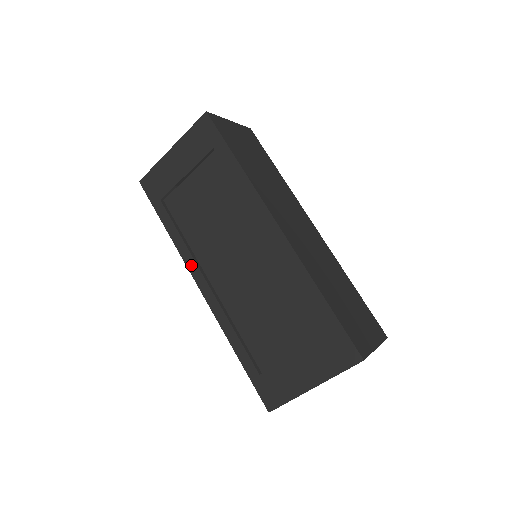
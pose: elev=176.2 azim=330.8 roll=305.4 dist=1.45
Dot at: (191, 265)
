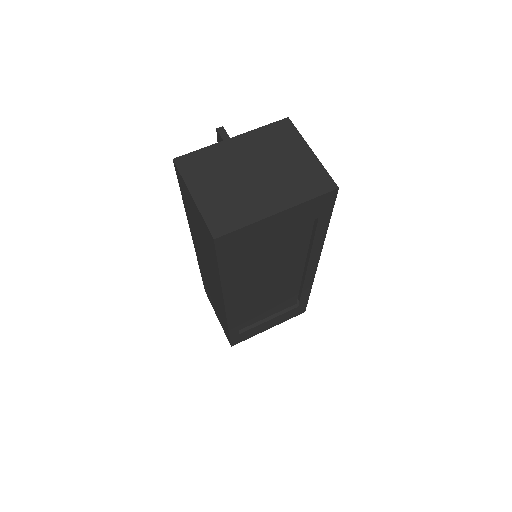
Dot at: (229, 295)
